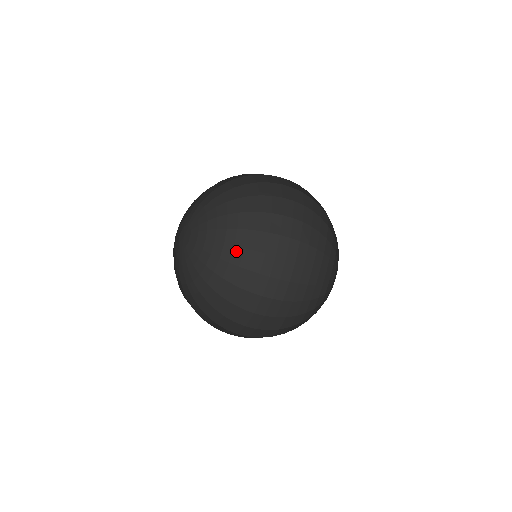
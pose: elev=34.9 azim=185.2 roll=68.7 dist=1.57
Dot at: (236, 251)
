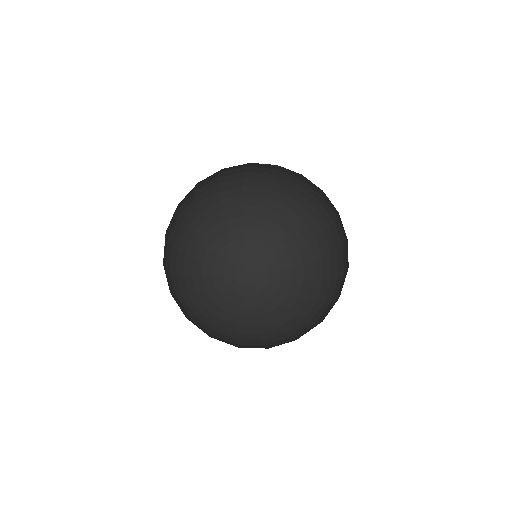
Dot at: (317, 266)
